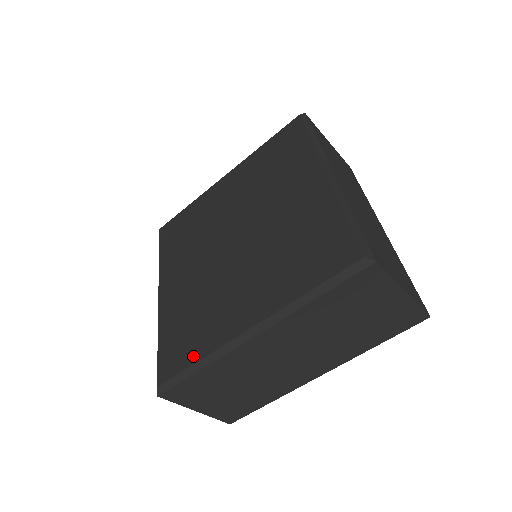
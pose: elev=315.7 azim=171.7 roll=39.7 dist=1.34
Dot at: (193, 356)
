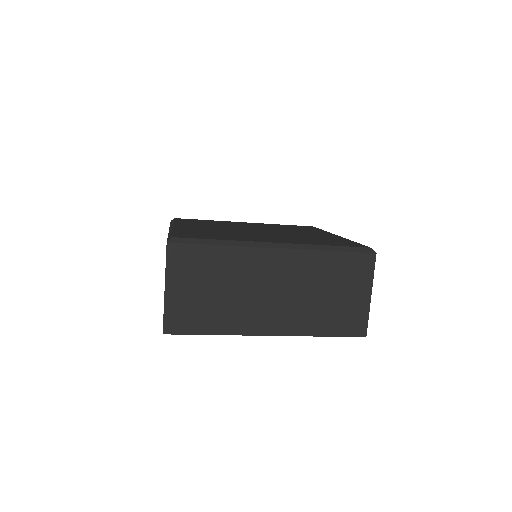
Dot at: (217, 238)
